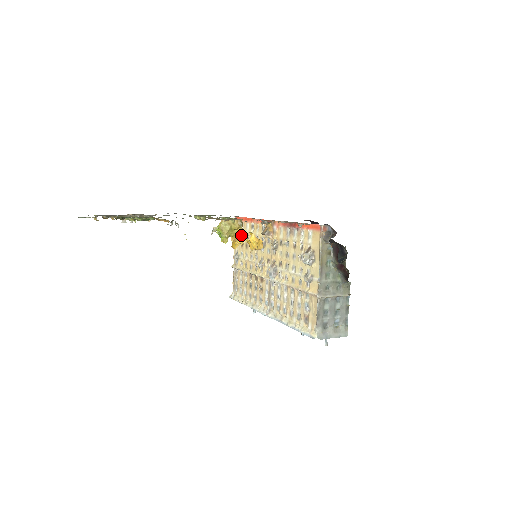
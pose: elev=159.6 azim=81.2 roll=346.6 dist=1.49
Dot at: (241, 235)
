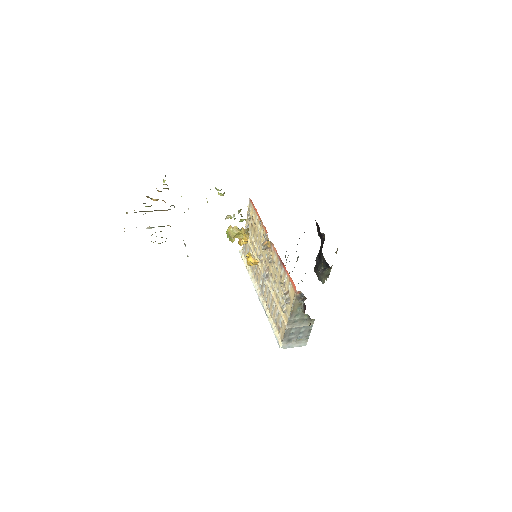
Dot at: (246, 238)
